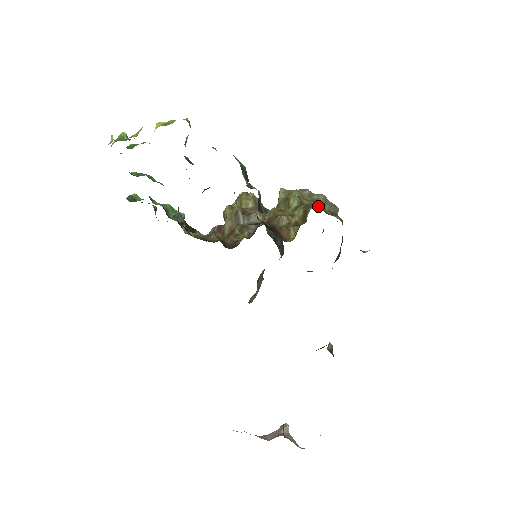
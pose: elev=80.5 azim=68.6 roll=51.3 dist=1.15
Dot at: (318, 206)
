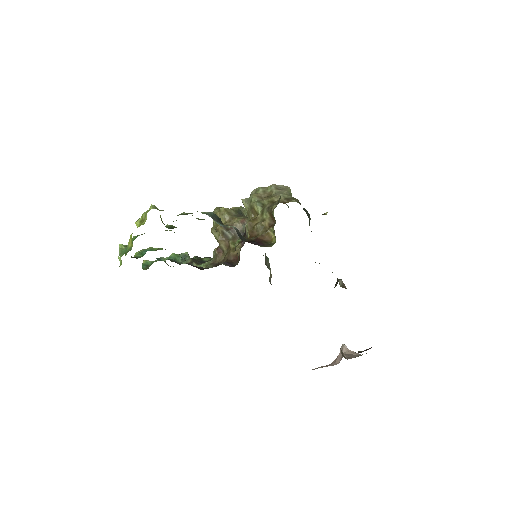
Dot at: (276, 205)
